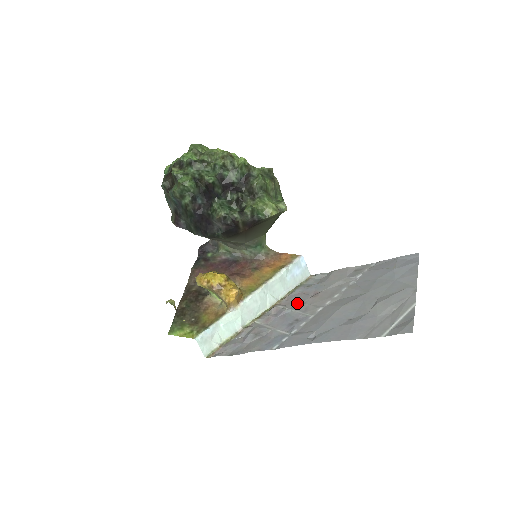
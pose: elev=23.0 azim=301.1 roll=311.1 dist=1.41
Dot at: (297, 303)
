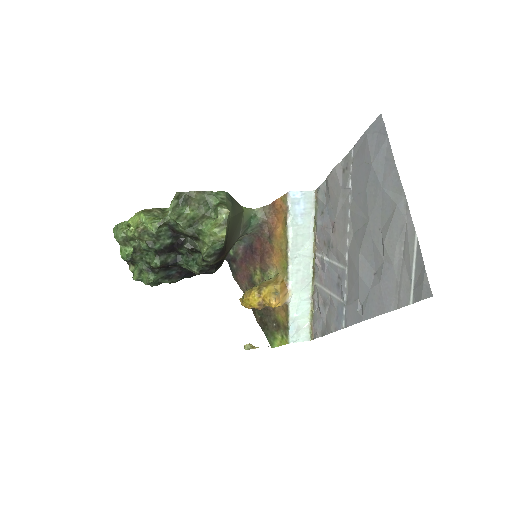
Dot at: (327, 246)
